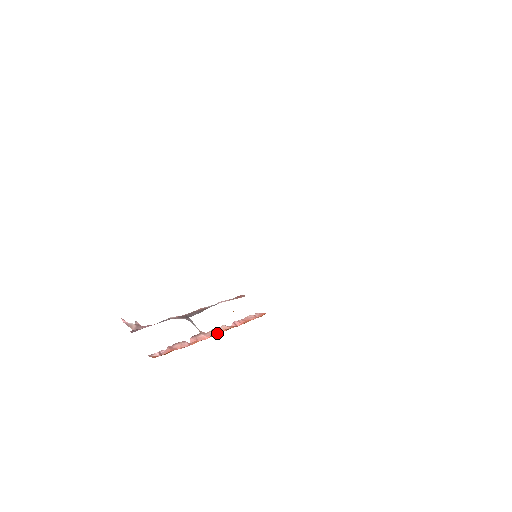
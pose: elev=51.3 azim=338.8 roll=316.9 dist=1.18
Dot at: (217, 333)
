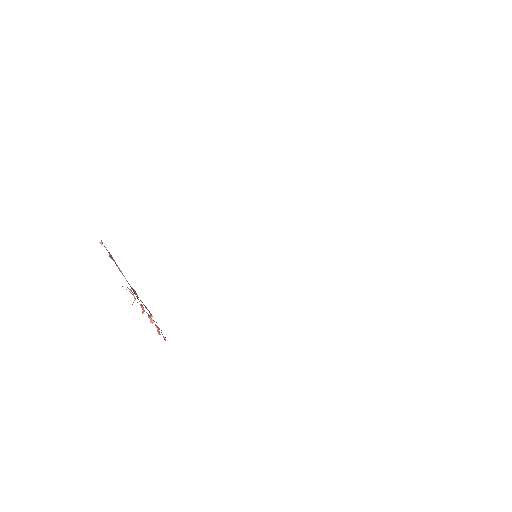
Dot at: occluded
